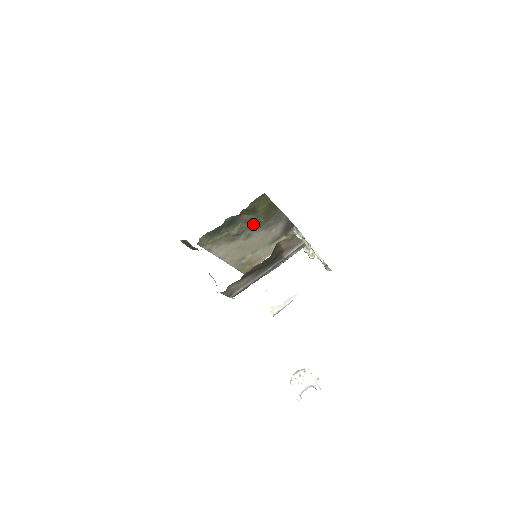
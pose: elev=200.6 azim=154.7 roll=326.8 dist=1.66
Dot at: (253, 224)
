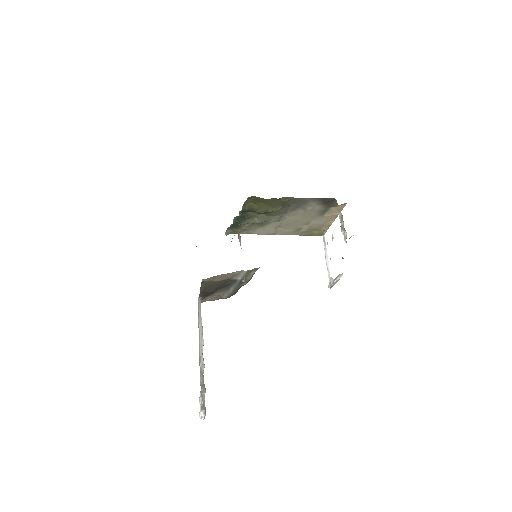
Dot at: (271, 213)
